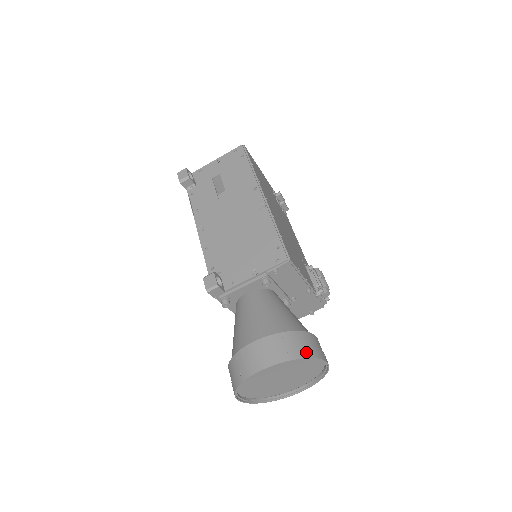
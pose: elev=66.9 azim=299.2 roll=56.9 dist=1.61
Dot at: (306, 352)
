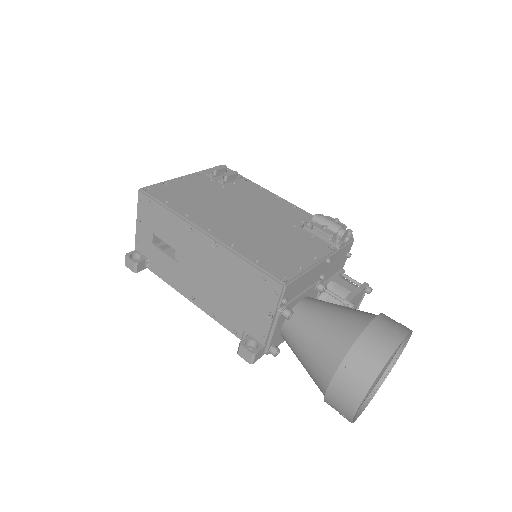
Dot at: (378, 360)
